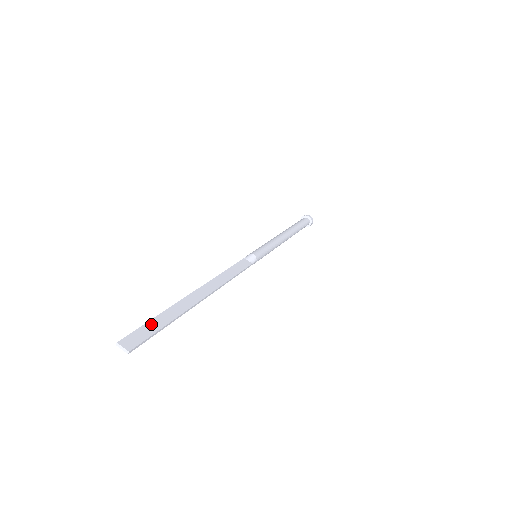
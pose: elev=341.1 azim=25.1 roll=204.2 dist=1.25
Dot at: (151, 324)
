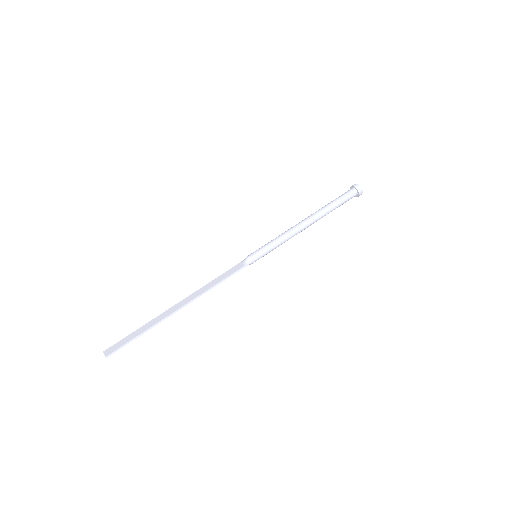
Dot at: (129, 336)
